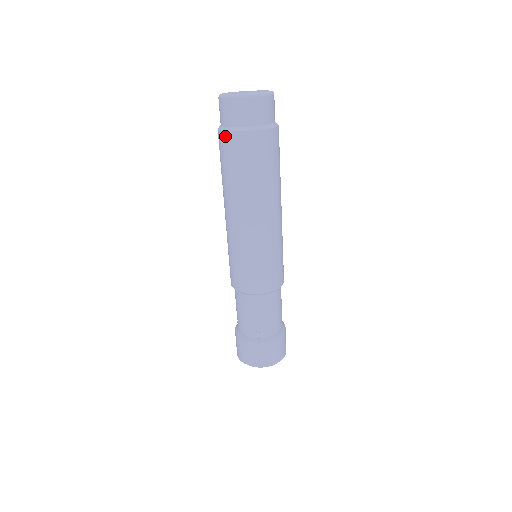
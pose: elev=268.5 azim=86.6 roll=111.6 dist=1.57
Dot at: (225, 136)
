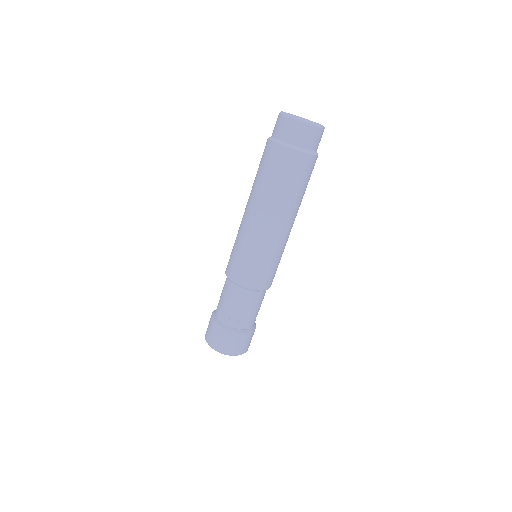
Dot at: (272, 145)
